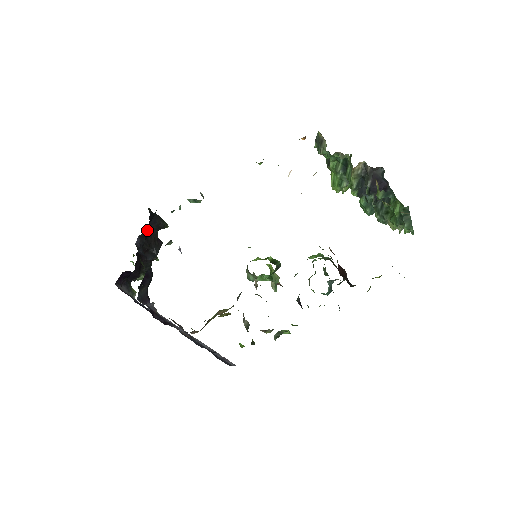
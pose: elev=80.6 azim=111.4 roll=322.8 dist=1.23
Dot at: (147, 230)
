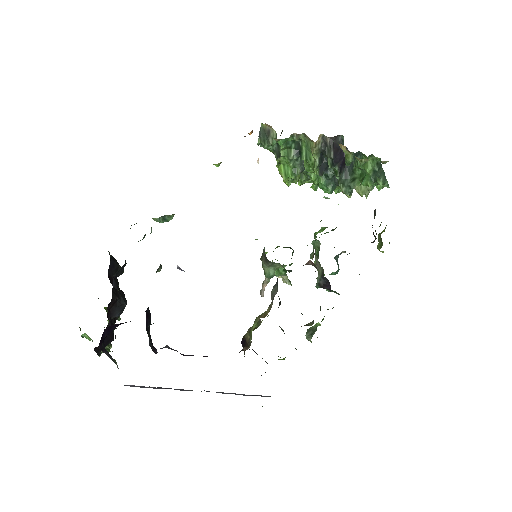
Dot at: (108, 276)
